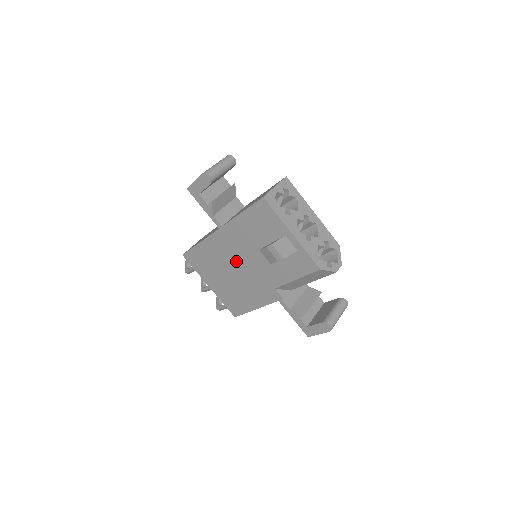
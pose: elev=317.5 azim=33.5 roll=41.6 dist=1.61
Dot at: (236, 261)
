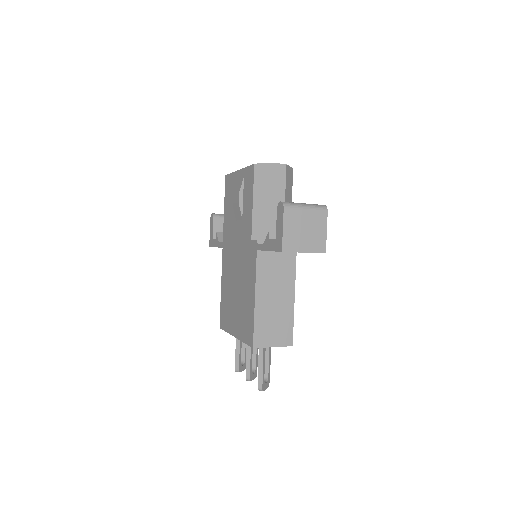
Dot at: (234, 261)
